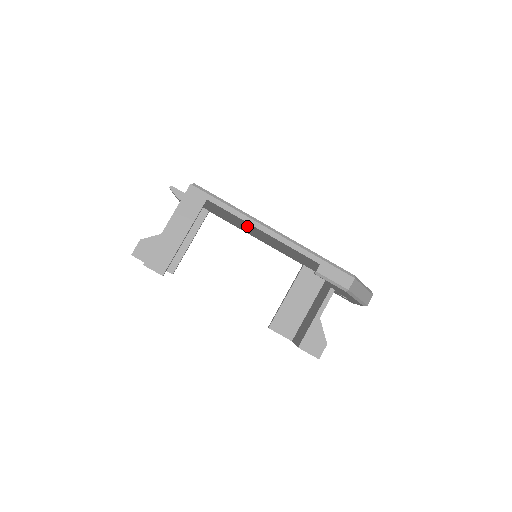
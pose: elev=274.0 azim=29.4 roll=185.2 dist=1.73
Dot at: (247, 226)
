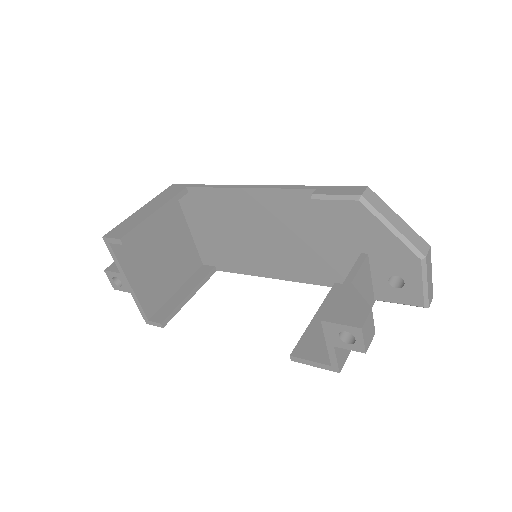
Dot at: (237, 217)
